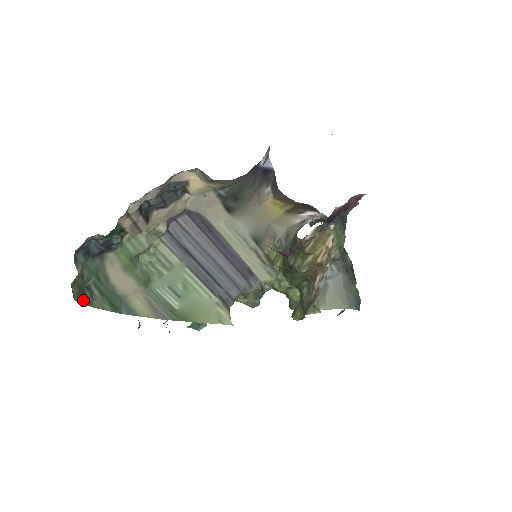
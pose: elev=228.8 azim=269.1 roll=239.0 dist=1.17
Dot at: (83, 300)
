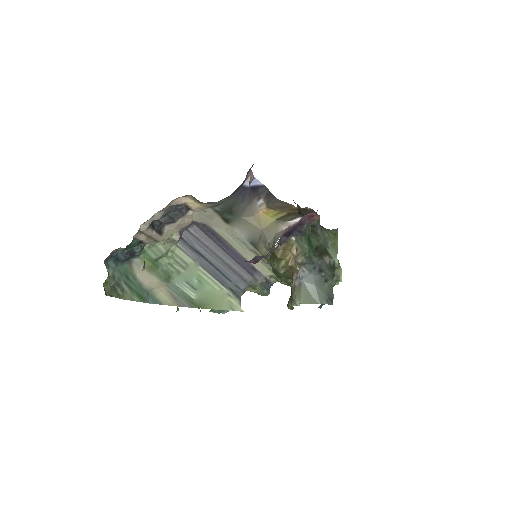
Dot at: (115, 295)
